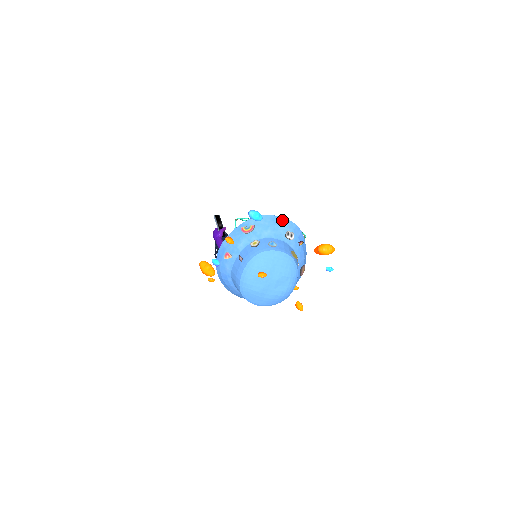
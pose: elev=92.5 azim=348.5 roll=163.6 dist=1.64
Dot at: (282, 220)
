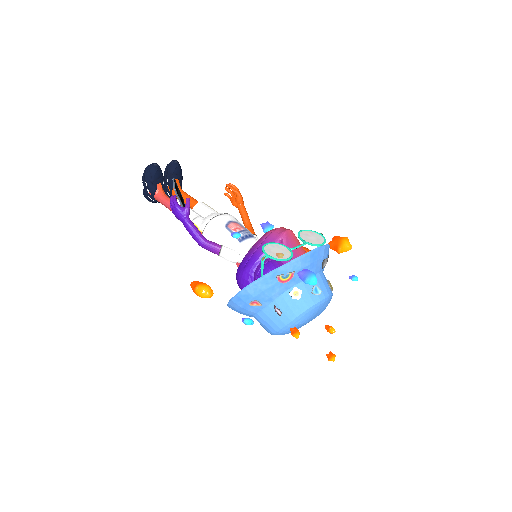
Dot at: (320, 251)
